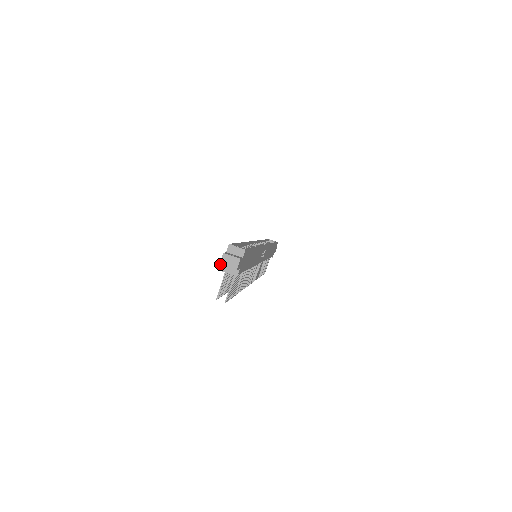
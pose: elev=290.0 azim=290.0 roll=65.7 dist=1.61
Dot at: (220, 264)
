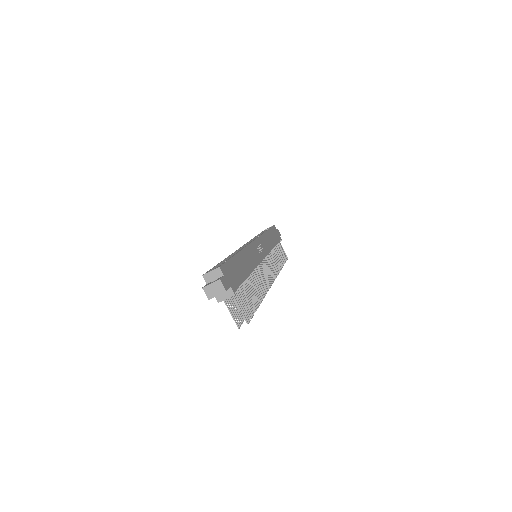
Dot at: (209, 299)
